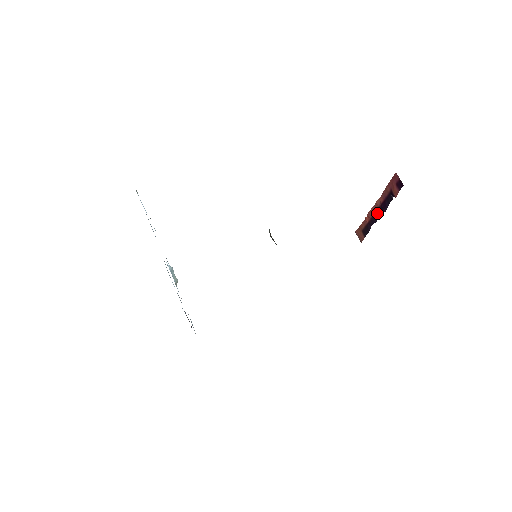
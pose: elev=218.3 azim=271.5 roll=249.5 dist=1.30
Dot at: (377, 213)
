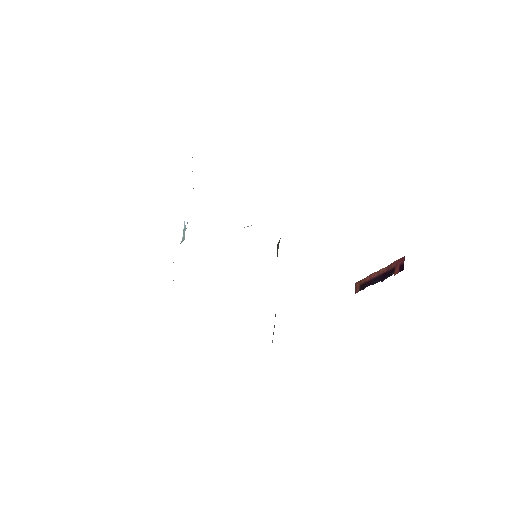
Dot at: (377, 278)
